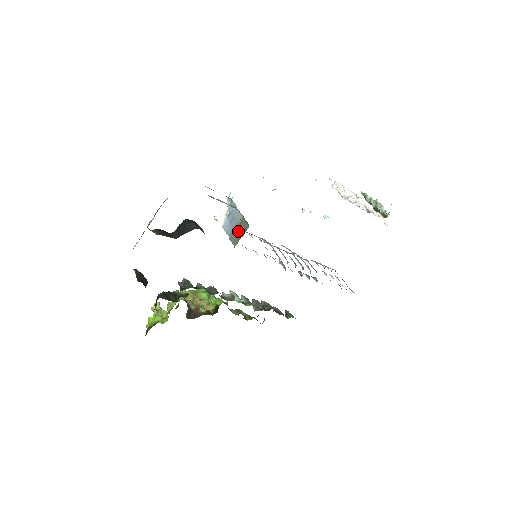
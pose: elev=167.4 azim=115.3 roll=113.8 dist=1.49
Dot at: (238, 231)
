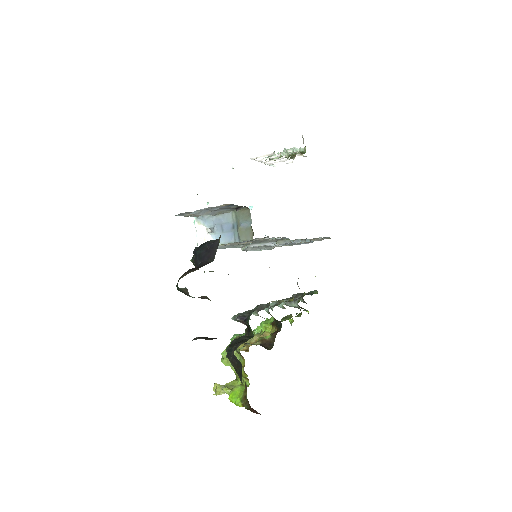
Dot at: (242, 225)
